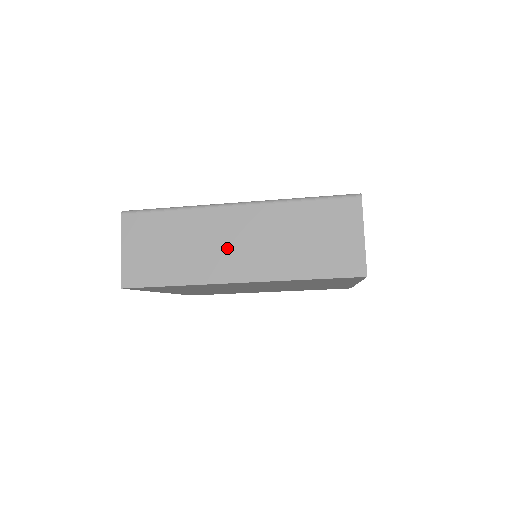
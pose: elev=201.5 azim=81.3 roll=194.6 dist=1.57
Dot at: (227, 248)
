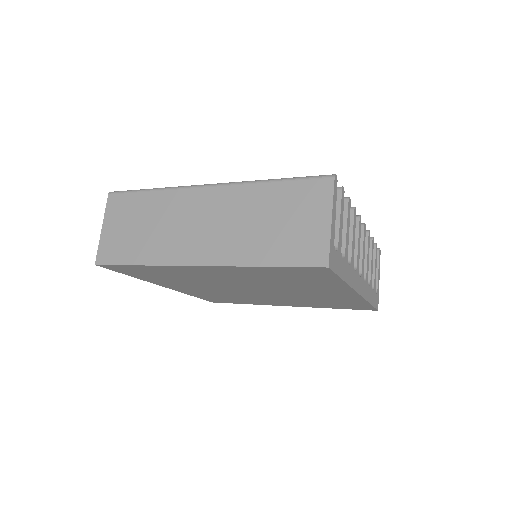
Dot at: (192, 229)
